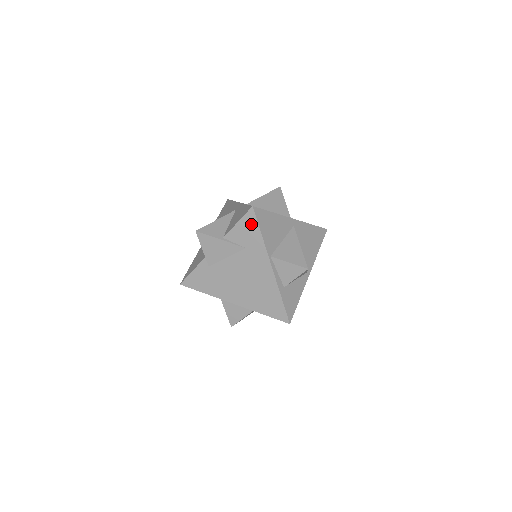
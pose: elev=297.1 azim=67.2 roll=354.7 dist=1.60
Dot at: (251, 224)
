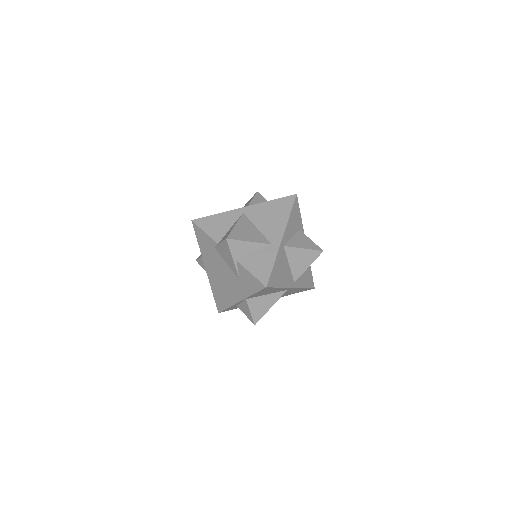
Dot at: (255, 285)
